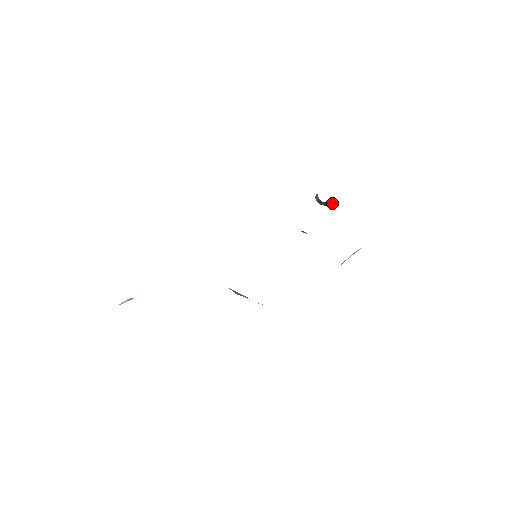
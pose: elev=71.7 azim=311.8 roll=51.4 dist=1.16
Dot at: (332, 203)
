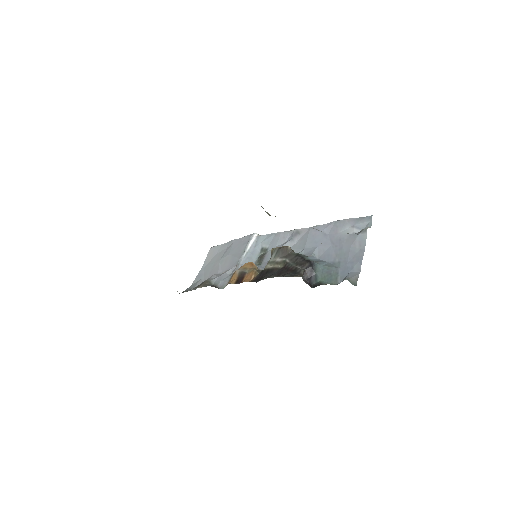
Dot at: (312, 274)
